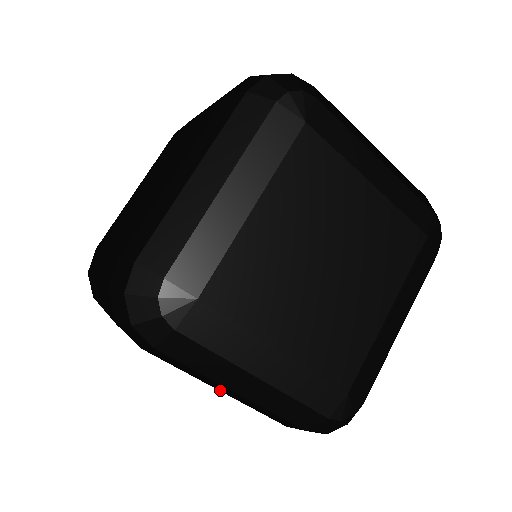
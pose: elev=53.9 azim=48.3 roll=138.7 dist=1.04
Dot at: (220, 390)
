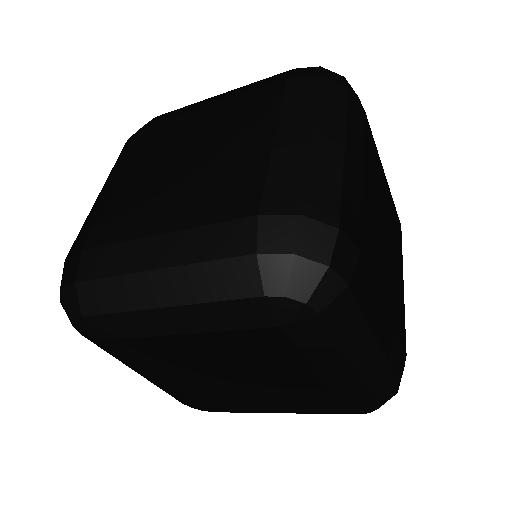
Dot at: occluded
